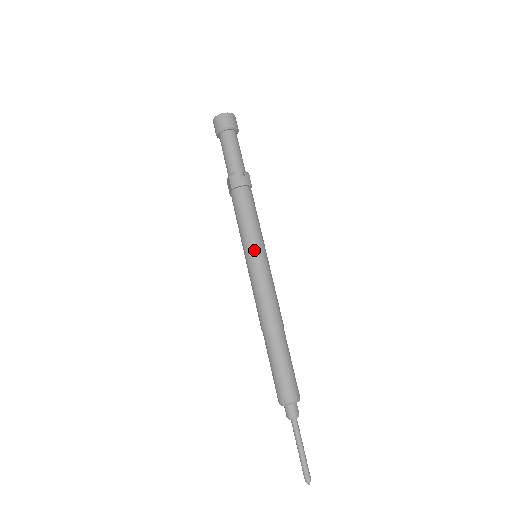
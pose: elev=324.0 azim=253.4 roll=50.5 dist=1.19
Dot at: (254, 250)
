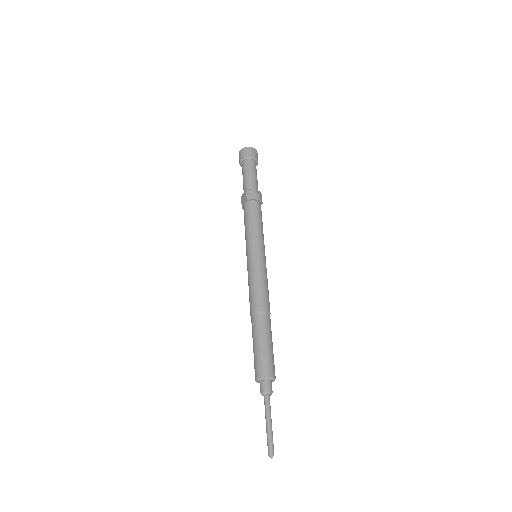
Dot at: (257, 248)
